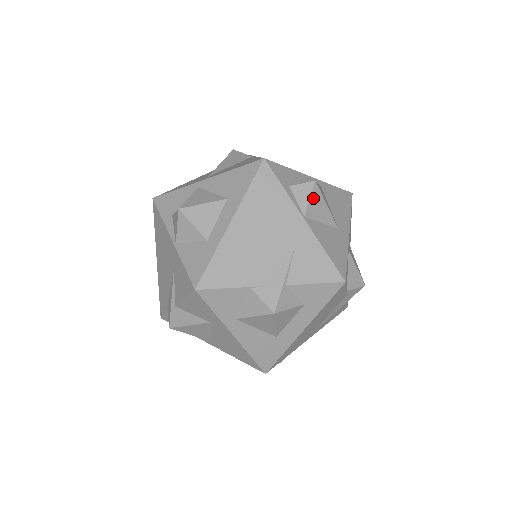
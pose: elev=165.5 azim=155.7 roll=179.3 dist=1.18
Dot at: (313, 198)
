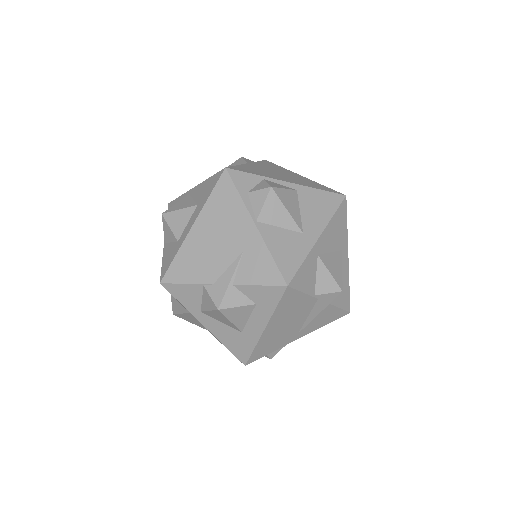
Dot at: (268, 203)
